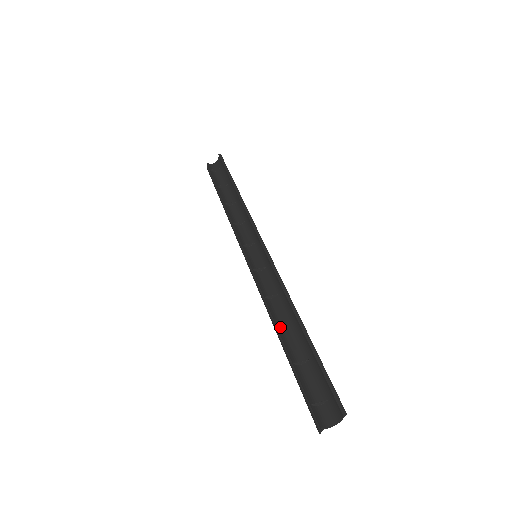
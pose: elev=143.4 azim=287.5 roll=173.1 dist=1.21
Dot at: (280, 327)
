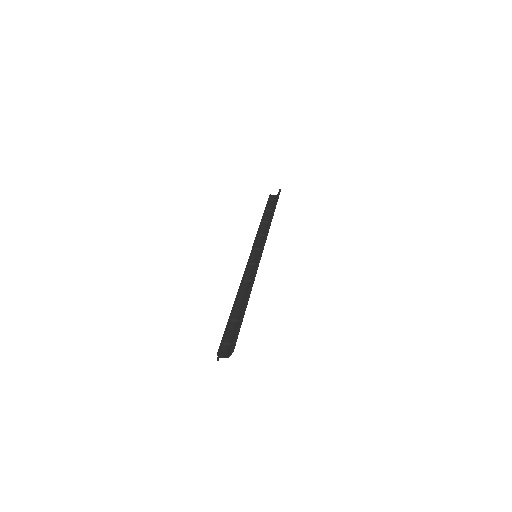
Dot at: (238, 298)
